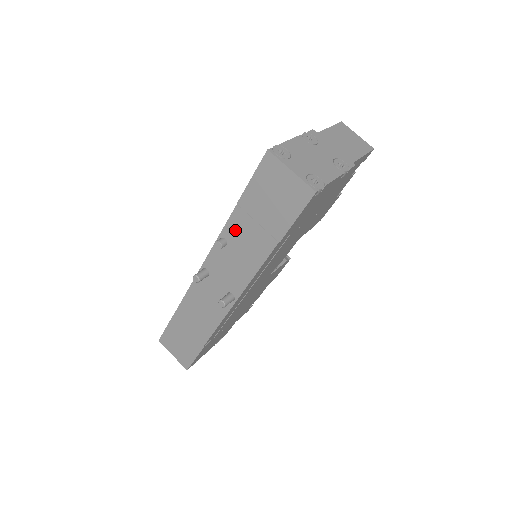
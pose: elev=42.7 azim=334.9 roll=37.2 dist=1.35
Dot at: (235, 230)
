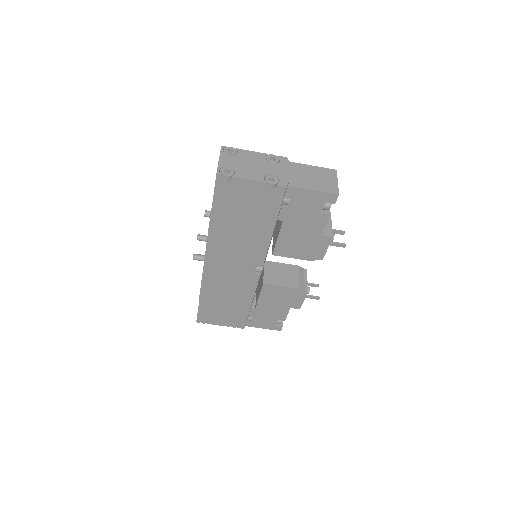
Dot at: occluded
